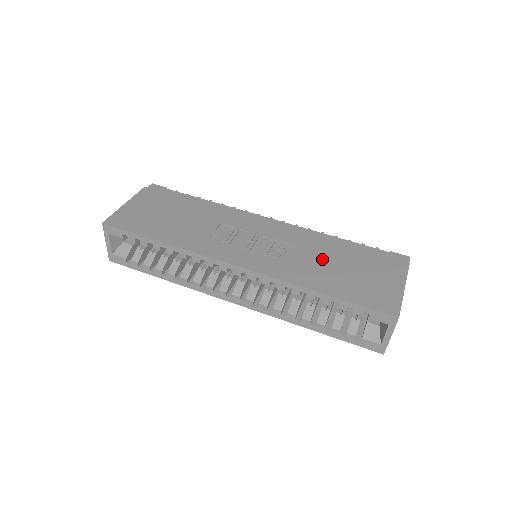
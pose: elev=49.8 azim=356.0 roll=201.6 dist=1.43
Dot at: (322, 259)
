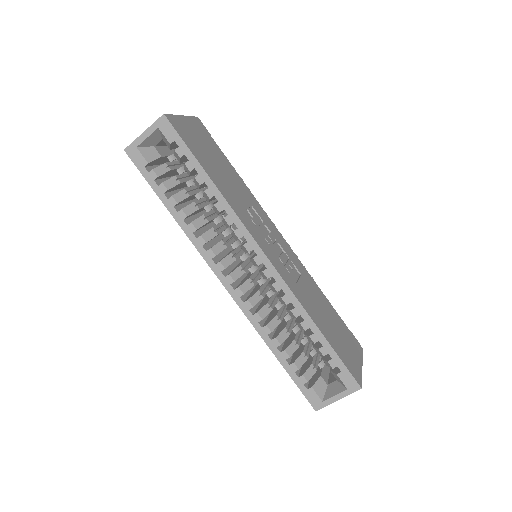
Dot at: (317, 300)
